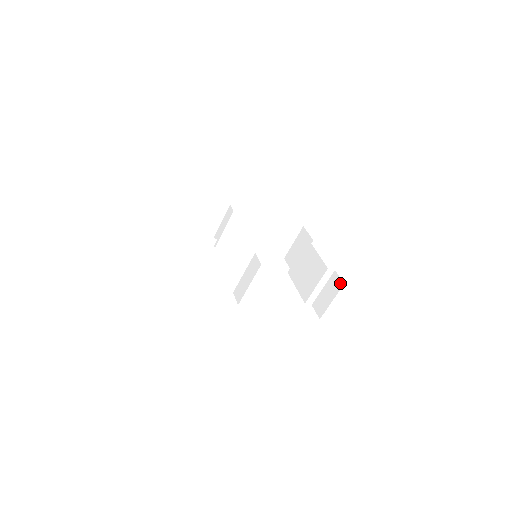
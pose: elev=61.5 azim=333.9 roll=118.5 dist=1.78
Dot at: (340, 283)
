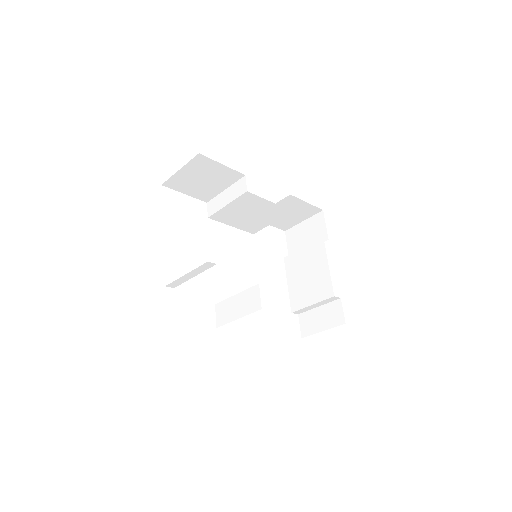
Dot at: (341, 319)
